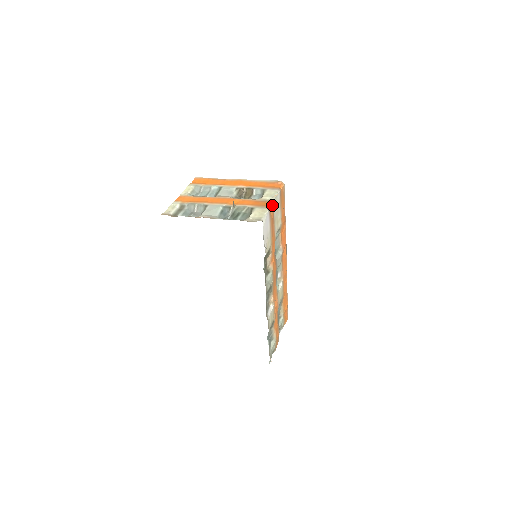
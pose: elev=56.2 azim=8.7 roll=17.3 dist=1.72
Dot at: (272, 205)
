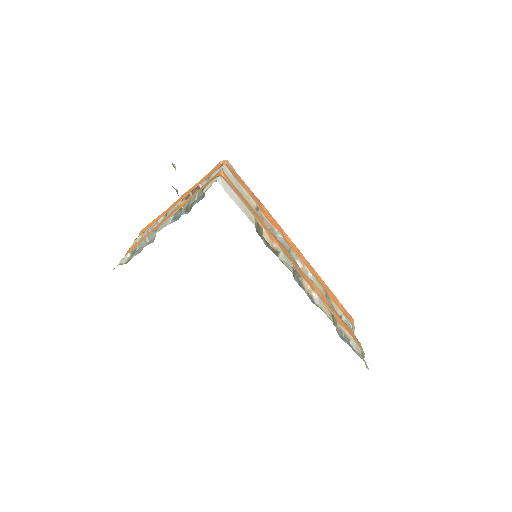
Dot at: (223, 174)
